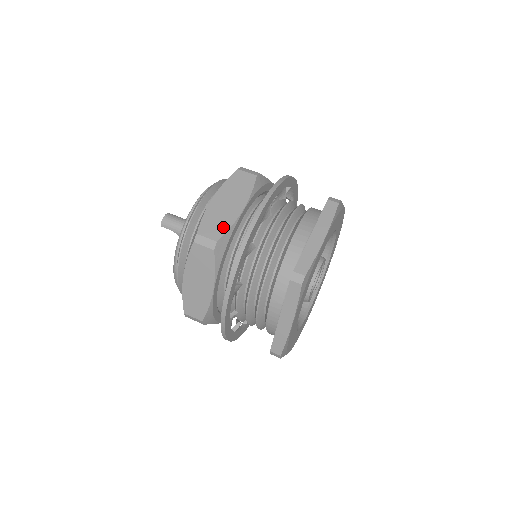
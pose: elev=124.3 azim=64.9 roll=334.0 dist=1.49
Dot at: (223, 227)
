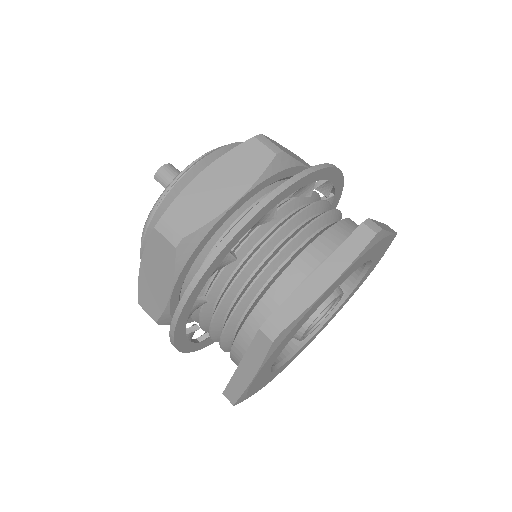
Dot at: (199, 219)
